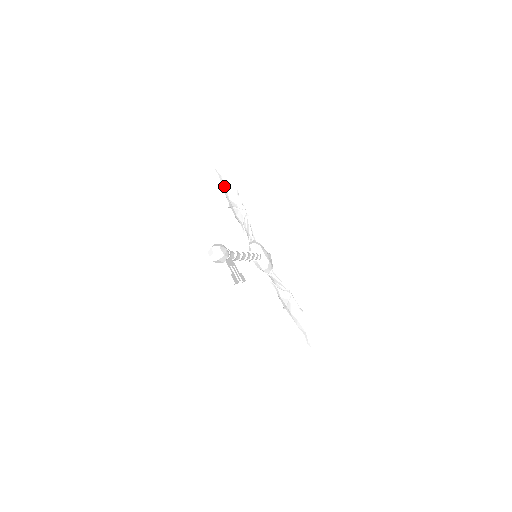
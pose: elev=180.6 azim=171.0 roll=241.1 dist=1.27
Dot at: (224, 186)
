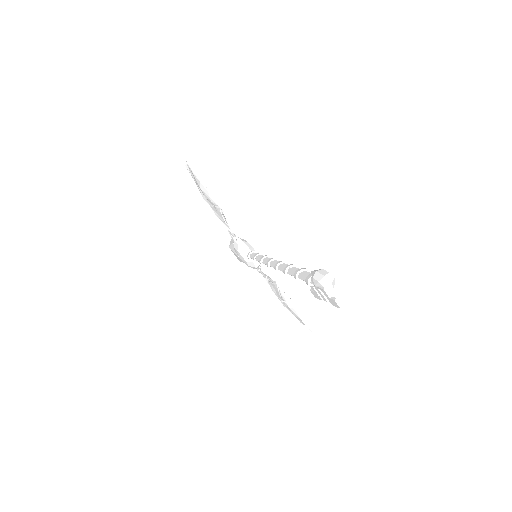
Dot at: (197, 183)
